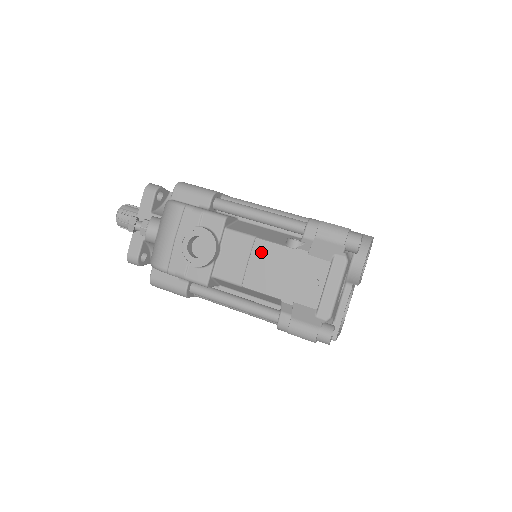
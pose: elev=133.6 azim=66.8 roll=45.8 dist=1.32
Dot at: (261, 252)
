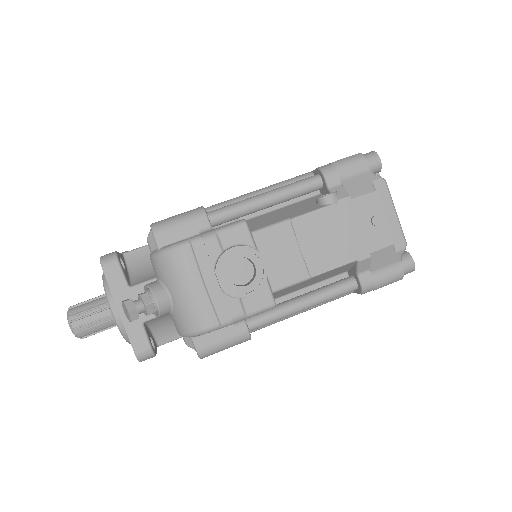
Dot at: (306, 229)
